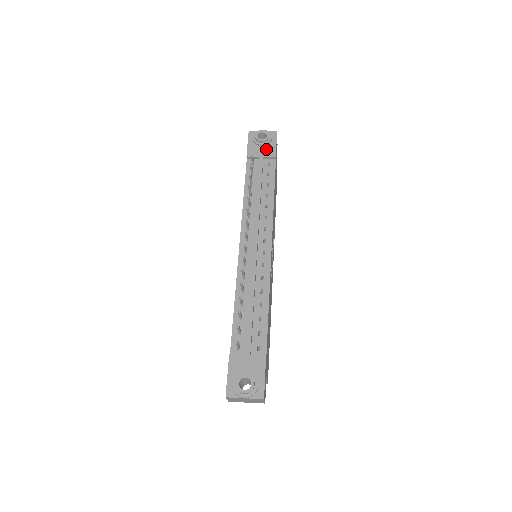
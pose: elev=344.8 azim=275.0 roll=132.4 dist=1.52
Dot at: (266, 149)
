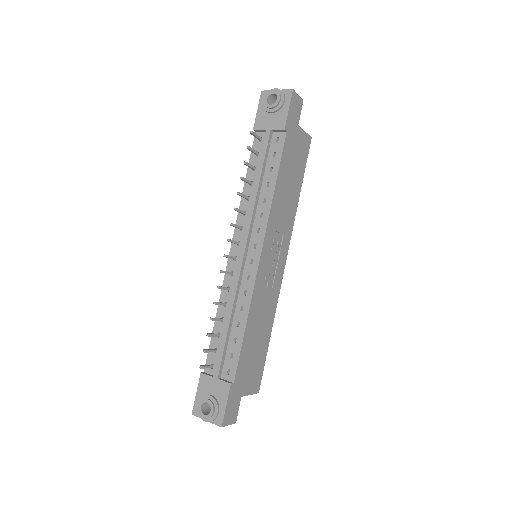
Dot at: (276, 118)
